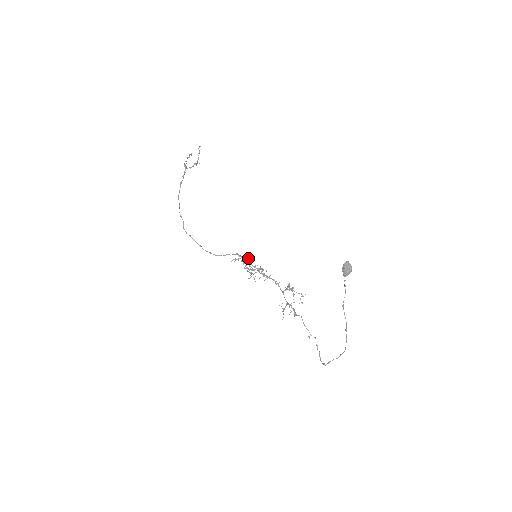
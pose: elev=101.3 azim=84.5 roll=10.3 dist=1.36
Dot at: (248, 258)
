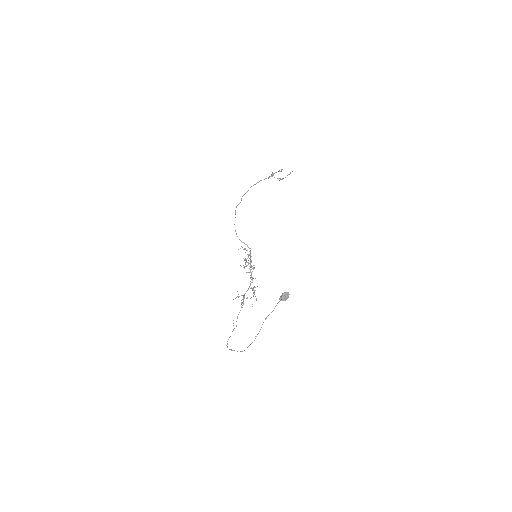
Dot at: occluded
